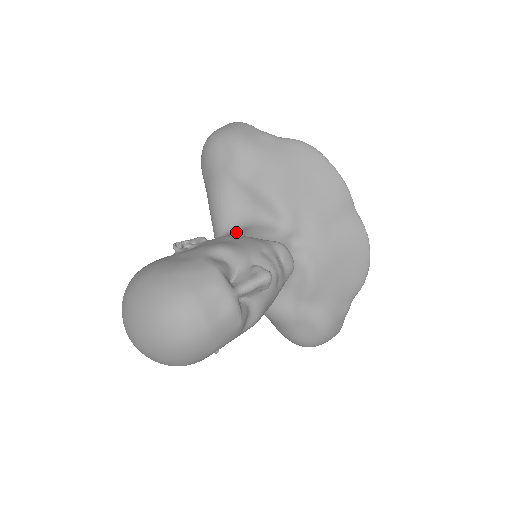
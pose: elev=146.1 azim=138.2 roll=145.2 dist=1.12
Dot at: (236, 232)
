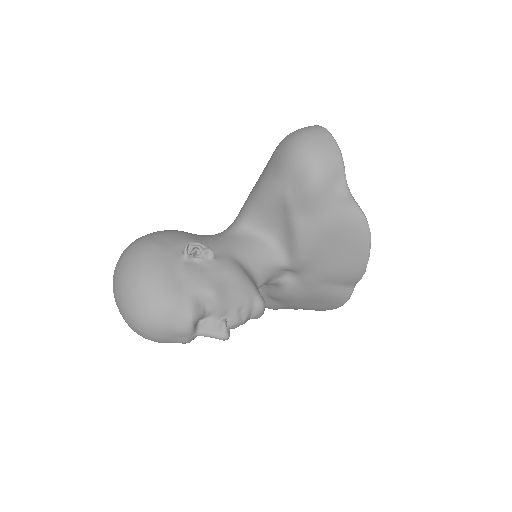
Dot at: (251, 242)
